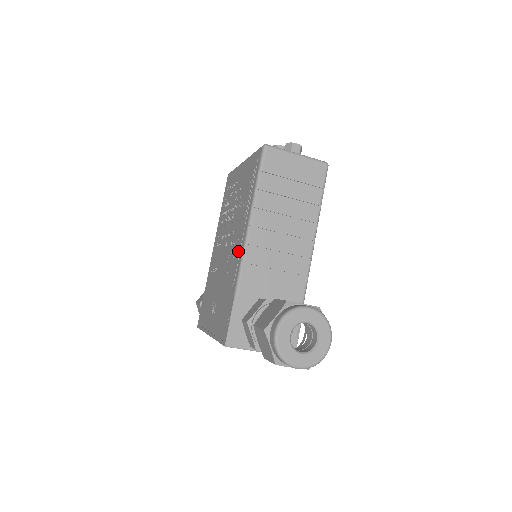
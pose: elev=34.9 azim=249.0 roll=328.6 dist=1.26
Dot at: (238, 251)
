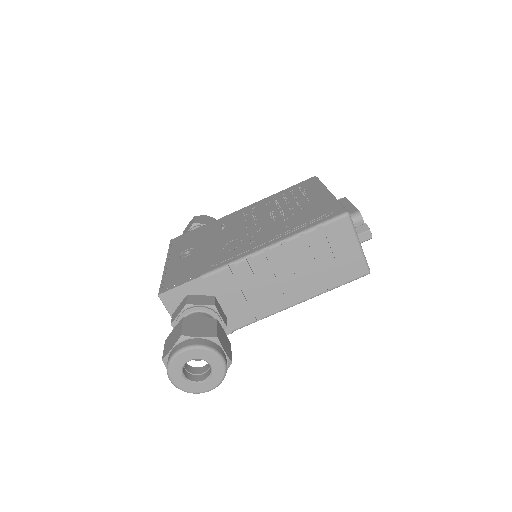
Dot at: (242, 250)
